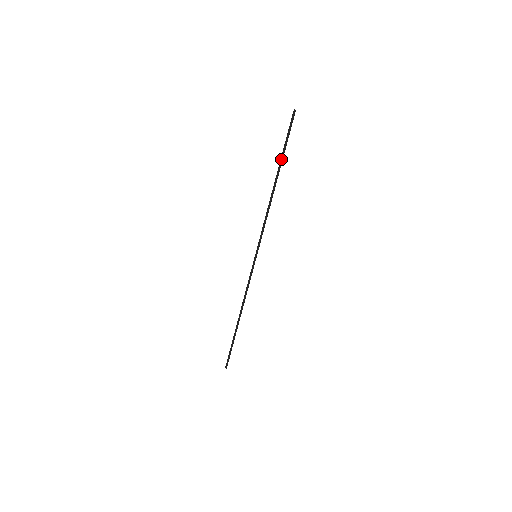
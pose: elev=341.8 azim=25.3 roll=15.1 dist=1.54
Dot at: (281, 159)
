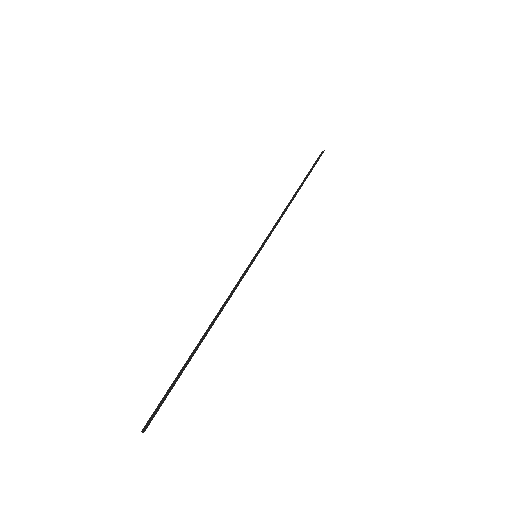
Dot at: (305, 178)
